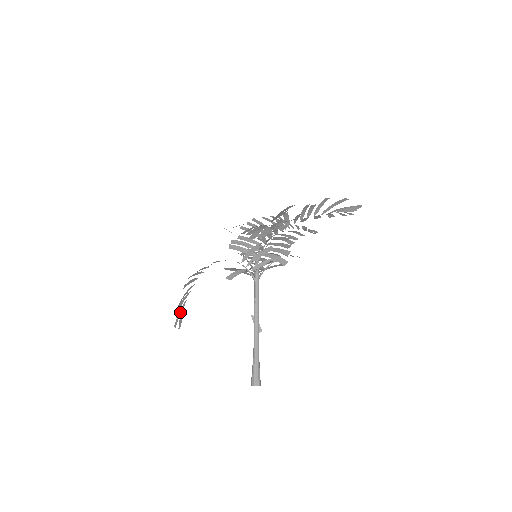
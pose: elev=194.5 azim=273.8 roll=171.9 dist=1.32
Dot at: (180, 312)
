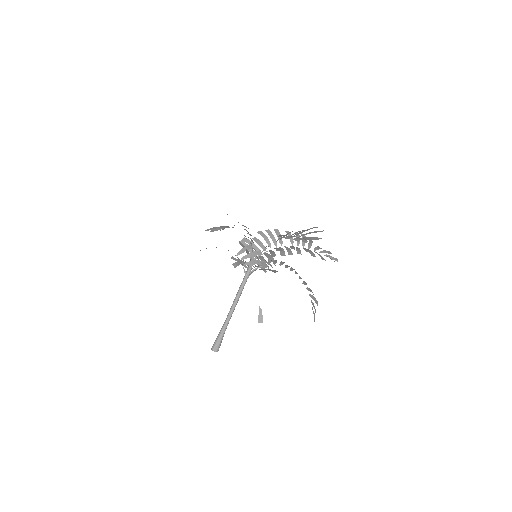
Dot at: occluded
